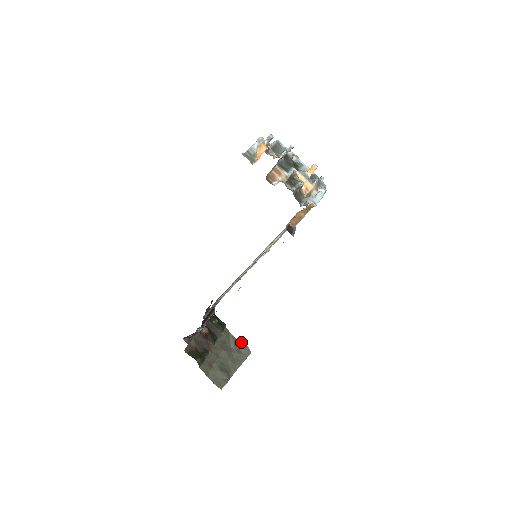
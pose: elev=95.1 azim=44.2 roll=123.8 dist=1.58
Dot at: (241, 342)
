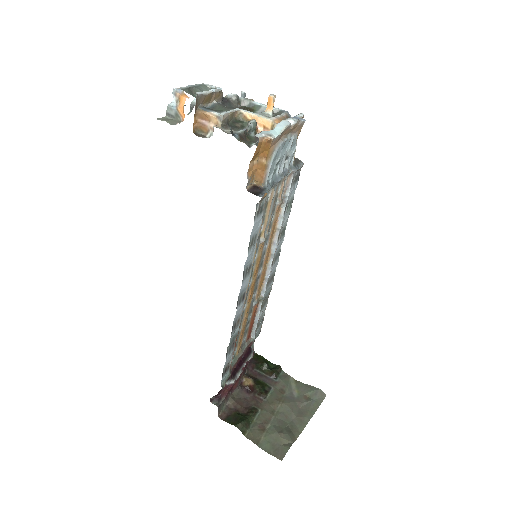
Dot at: (308, 385)
